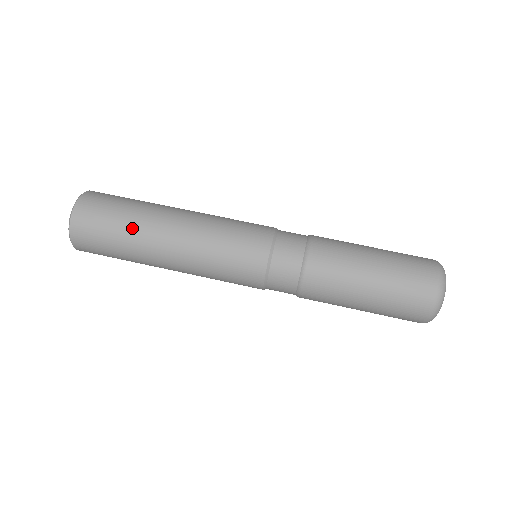
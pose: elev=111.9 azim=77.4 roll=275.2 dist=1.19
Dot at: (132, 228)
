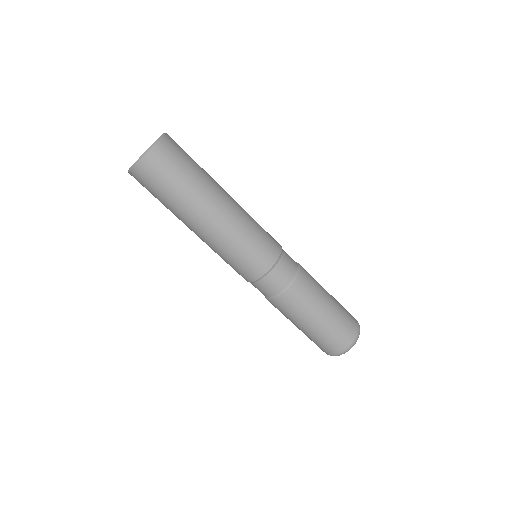
Dot at: (193, 188)
